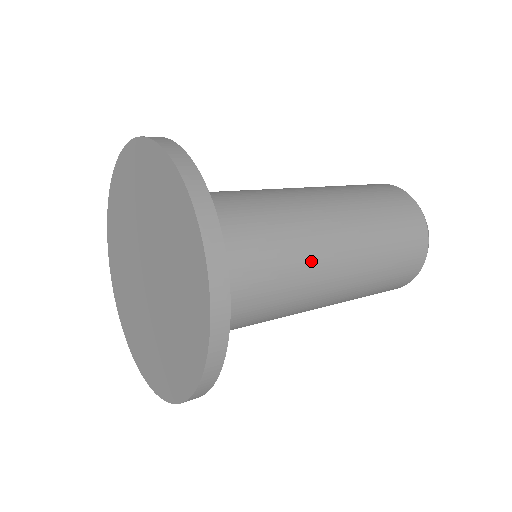
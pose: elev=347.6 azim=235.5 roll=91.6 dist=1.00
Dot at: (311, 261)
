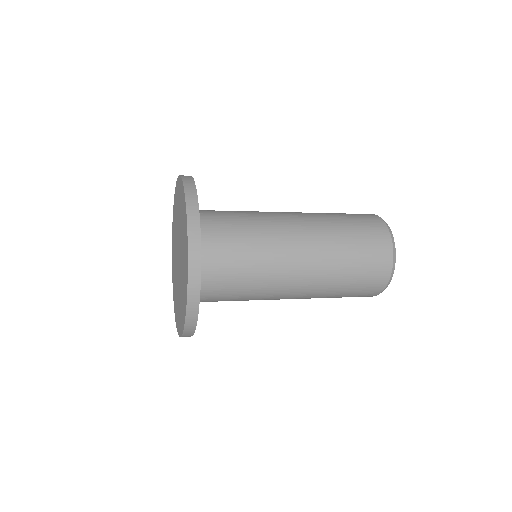
Dot at: (276, 288)
